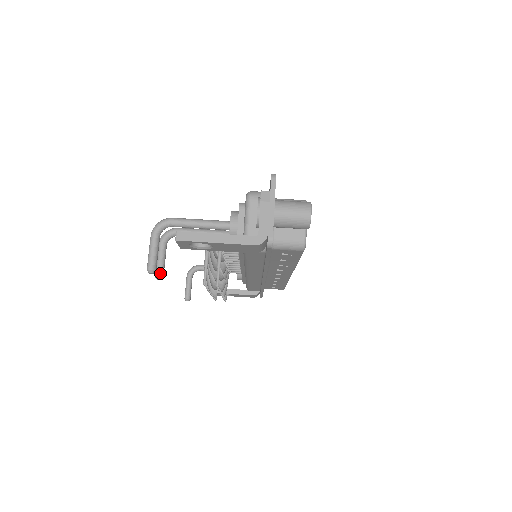
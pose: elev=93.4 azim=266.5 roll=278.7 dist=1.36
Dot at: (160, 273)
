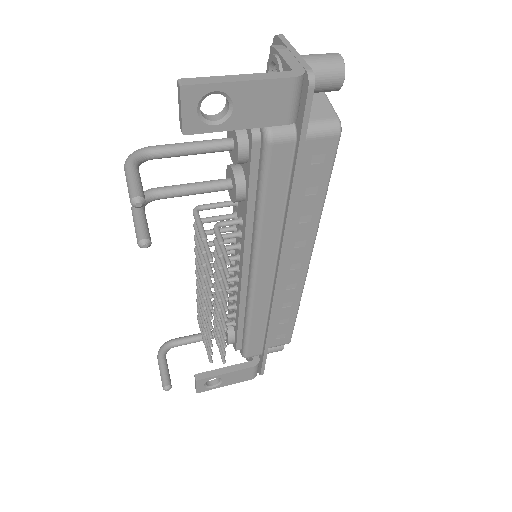
Dot at: (145, 235)
